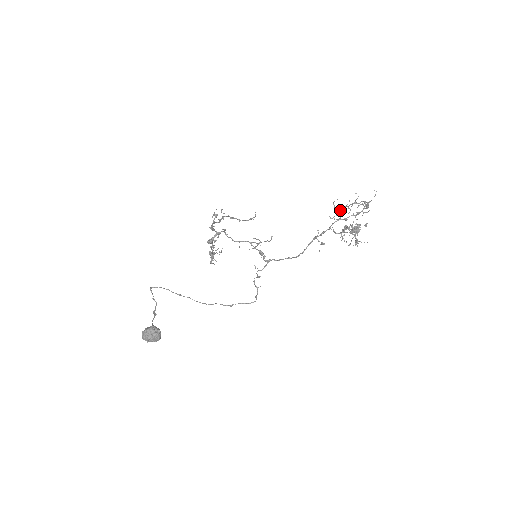
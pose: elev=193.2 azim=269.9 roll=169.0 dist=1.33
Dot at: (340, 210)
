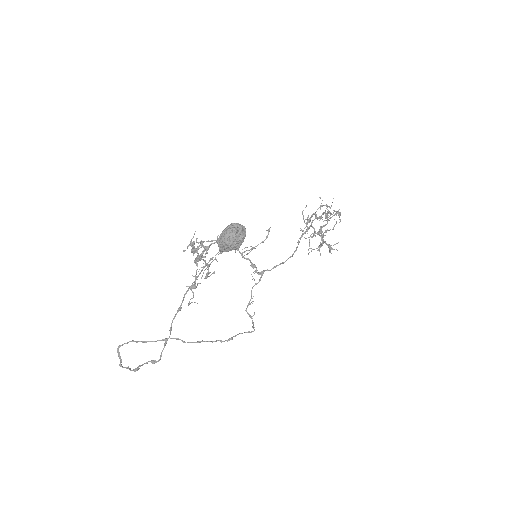
Dot at: (308, 221)
